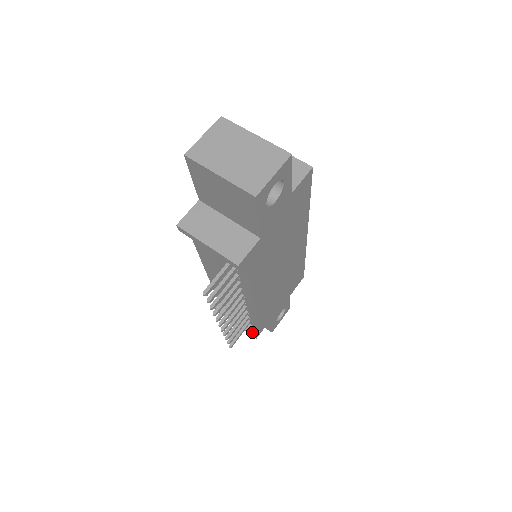
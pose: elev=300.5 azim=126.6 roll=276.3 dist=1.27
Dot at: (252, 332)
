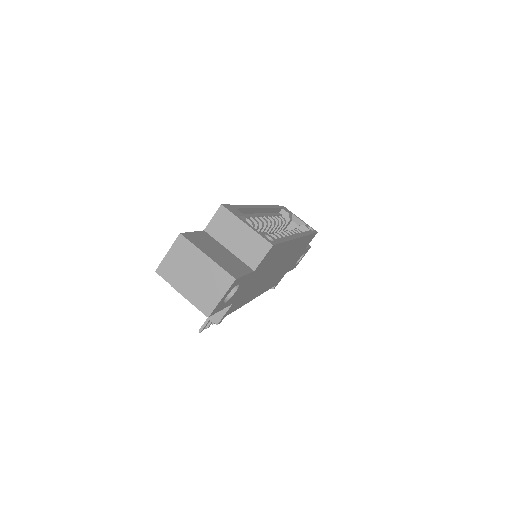
Dot at: occluded
